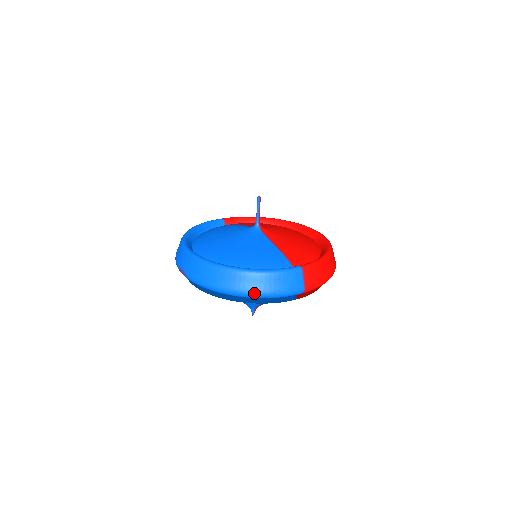
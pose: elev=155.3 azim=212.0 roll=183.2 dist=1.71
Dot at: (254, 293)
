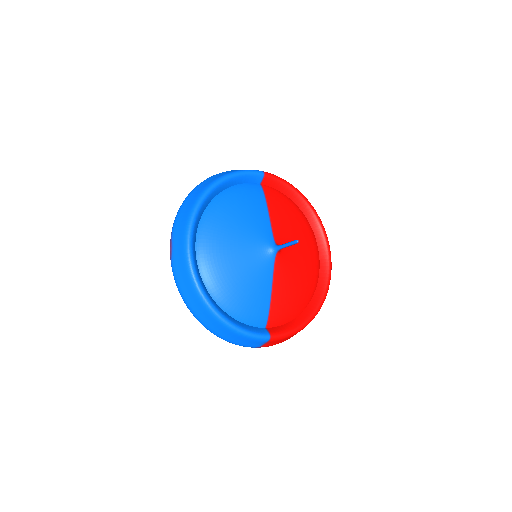
Dot at: (213, 332)
